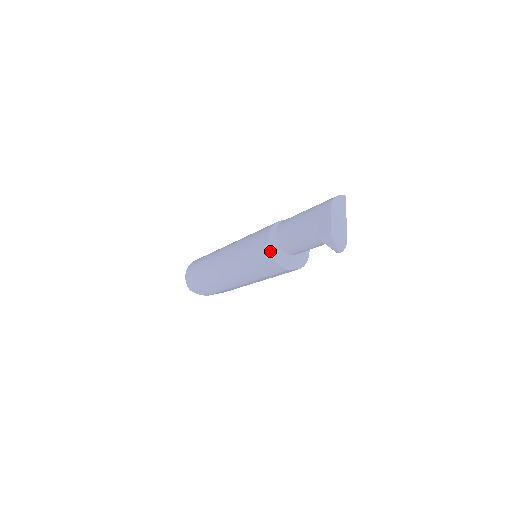
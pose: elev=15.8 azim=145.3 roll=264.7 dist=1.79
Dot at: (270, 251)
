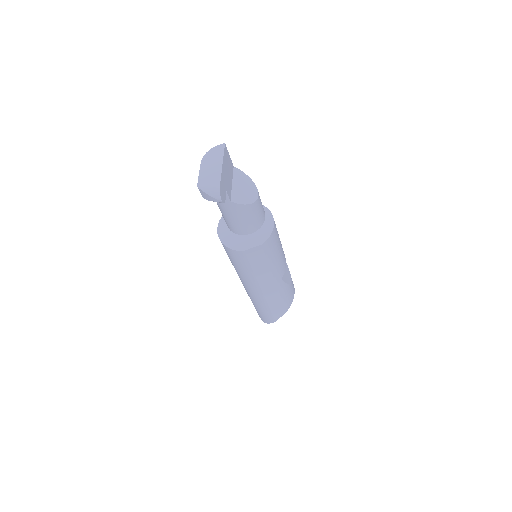
Dot at: occluded
